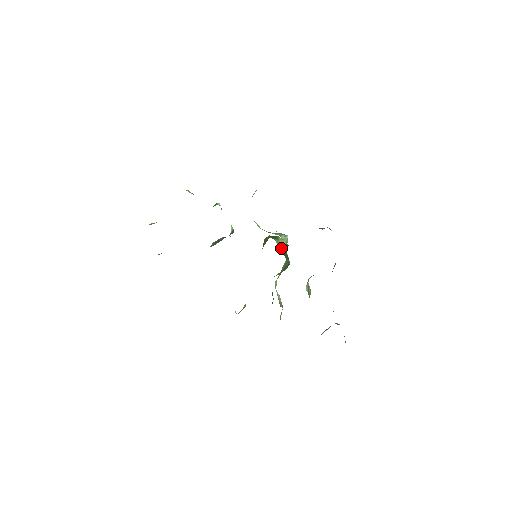
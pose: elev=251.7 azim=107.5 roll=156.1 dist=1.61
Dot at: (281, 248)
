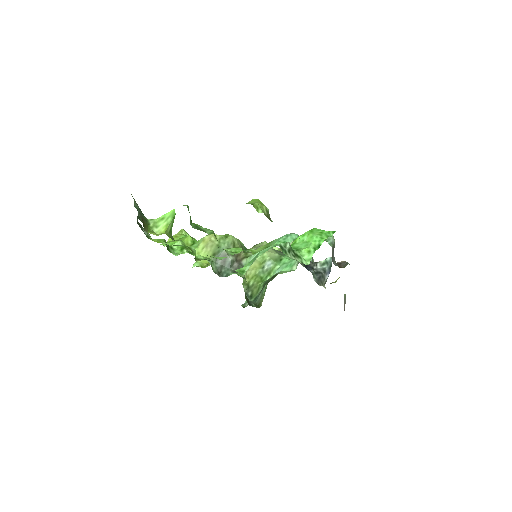
Dot at: (265, 287)
